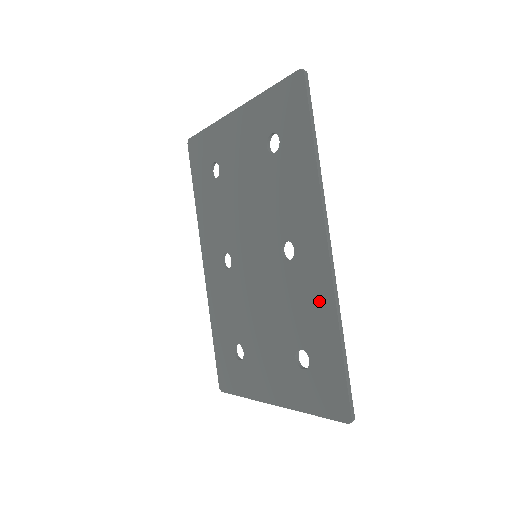
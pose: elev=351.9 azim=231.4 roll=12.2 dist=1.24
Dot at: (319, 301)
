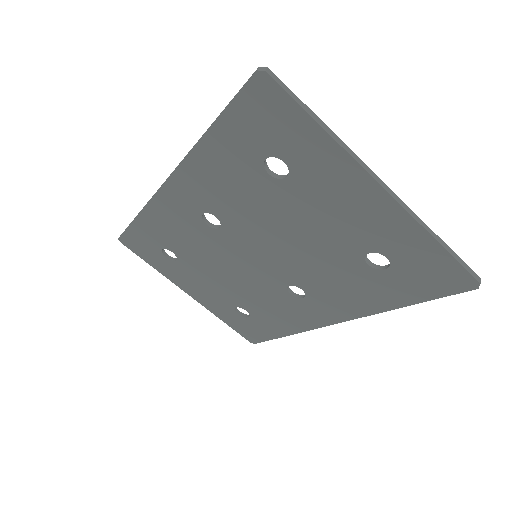
Dot at: (291, 321)
